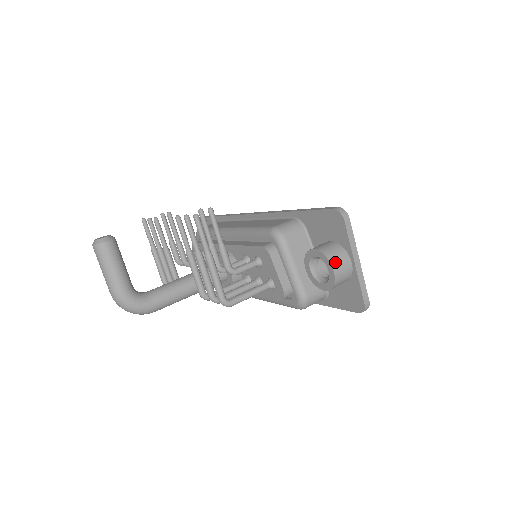
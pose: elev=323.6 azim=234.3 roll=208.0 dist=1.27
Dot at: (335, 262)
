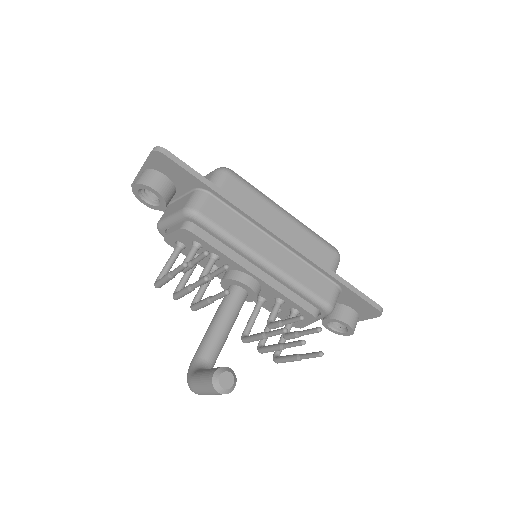
Dot at: occluded
